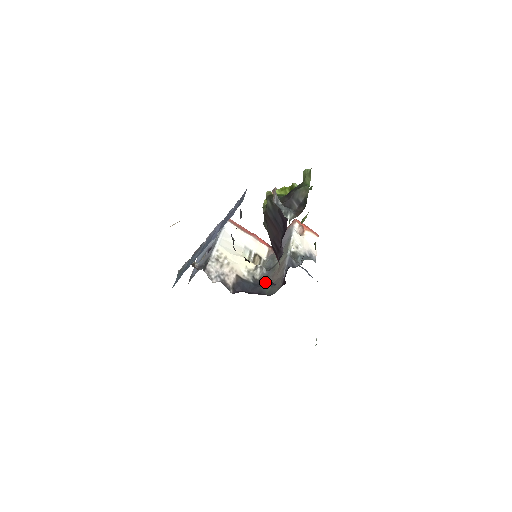
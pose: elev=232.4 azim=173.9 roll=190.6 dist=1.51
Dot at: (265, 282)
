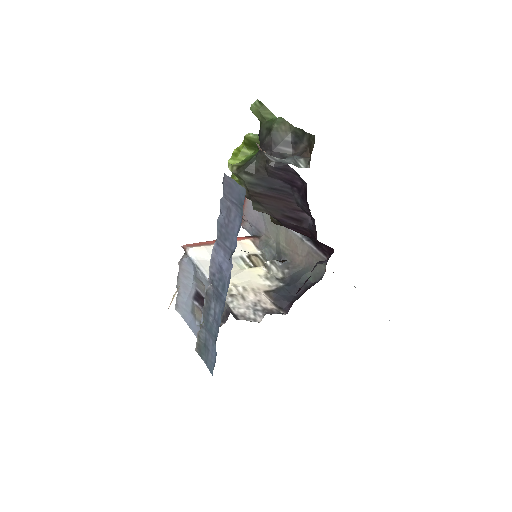
Dot at: (294, 273)
